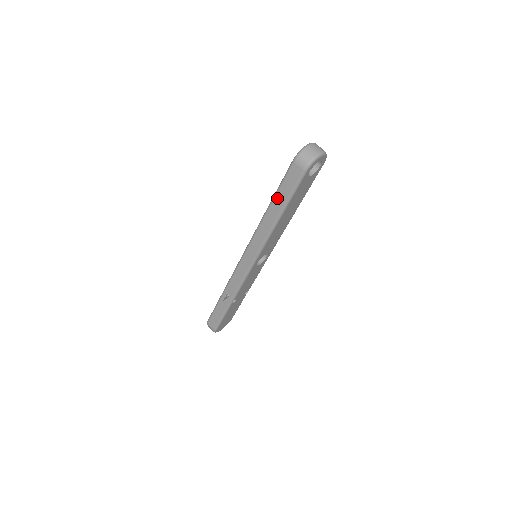
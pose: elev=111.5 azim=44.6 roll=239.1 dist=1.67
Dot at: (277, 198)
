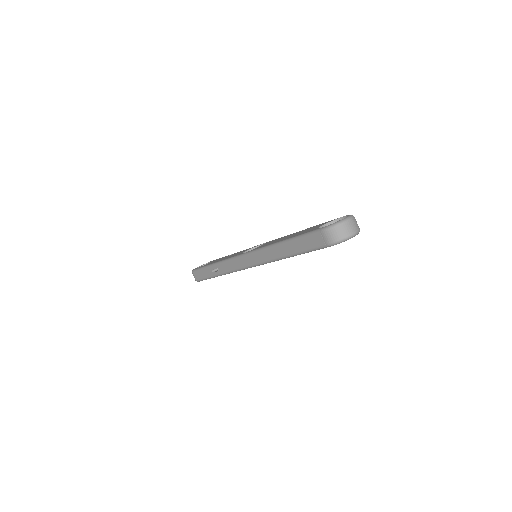
Dot at: (293, 243)
